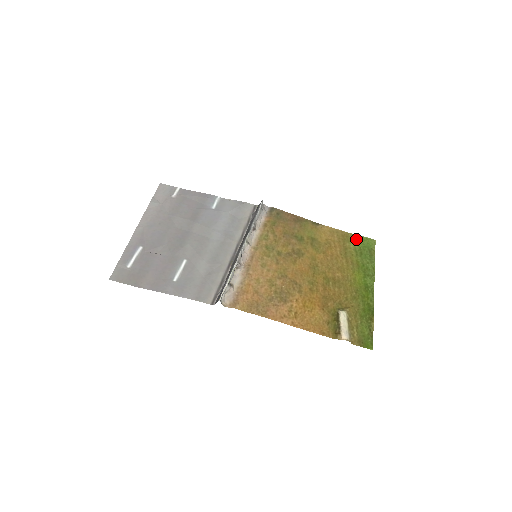
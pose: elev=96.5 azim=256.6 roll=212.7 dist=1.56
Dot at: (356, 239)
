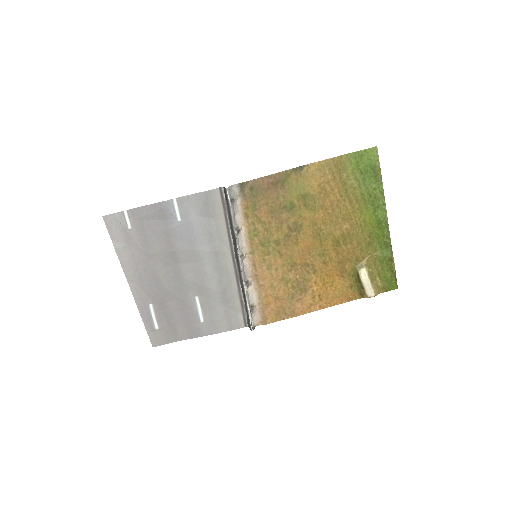
Dot at: (353, 161)
